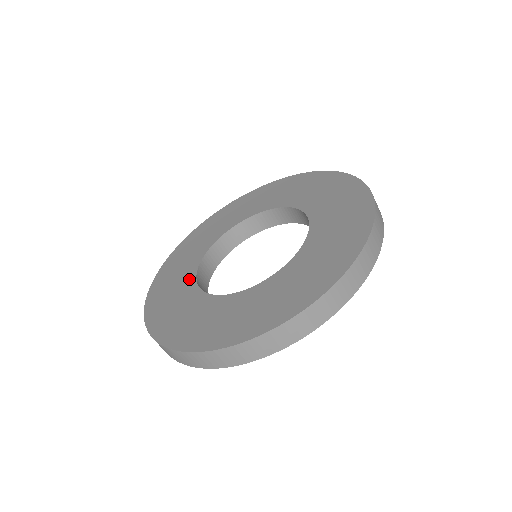
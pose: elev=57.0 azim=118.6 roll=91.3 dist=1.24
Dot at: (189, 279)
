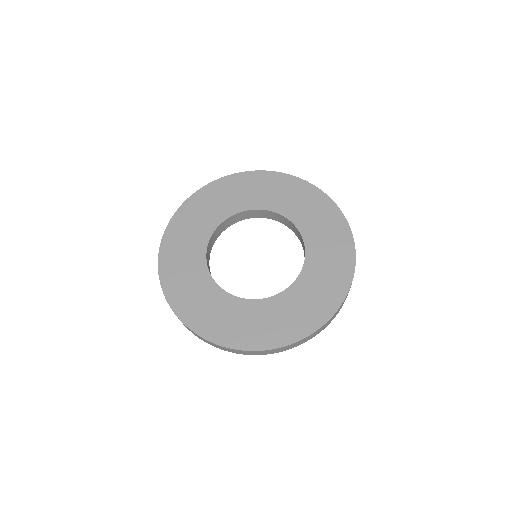
Dot at: (200, 258)
